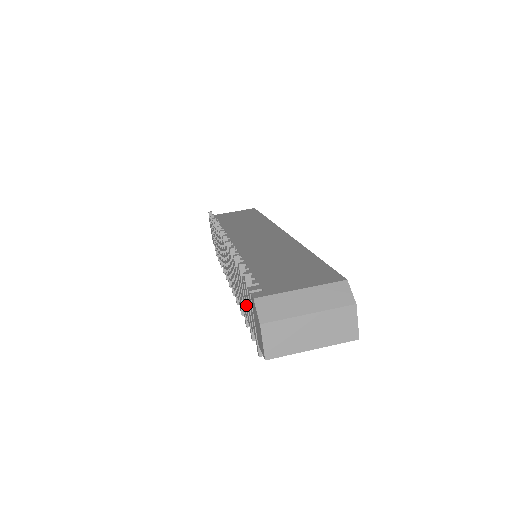
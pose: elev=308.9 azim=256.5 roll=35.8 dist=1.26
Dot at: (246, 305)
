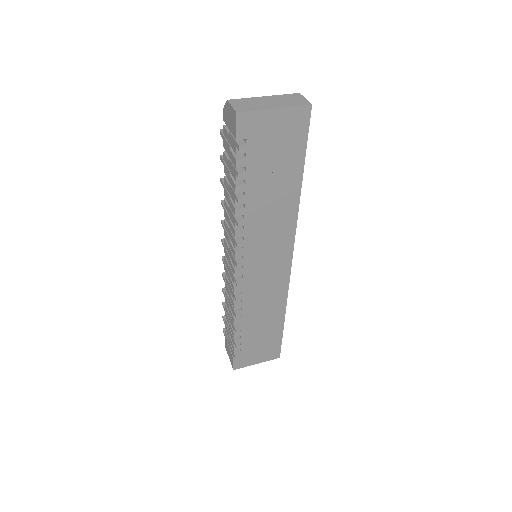
Dot at: (230, 167)
